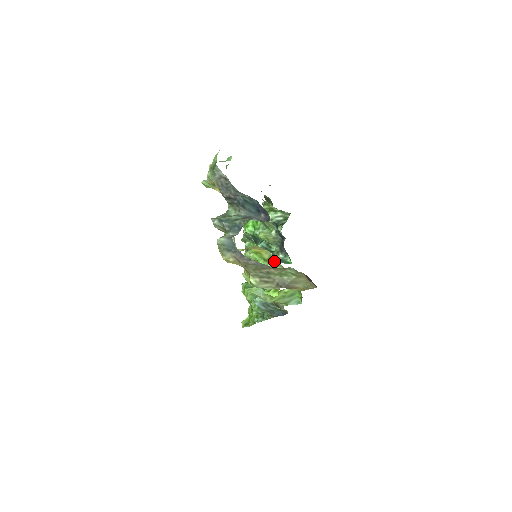
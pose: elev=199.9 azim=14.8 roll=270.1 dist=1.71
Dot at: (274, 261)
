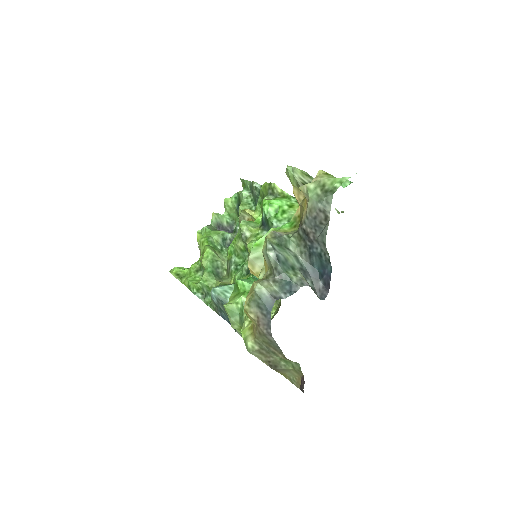
Dot at: (276, 300)
